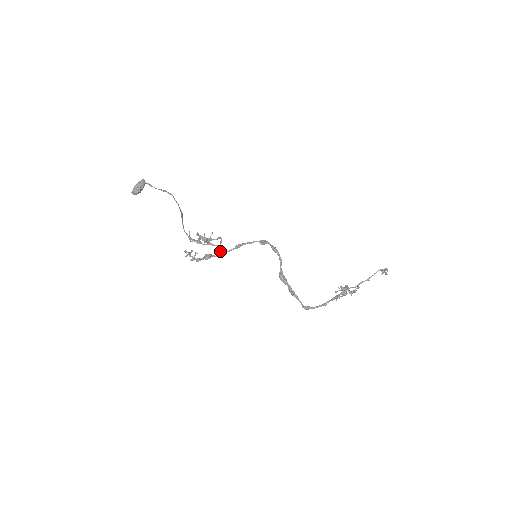
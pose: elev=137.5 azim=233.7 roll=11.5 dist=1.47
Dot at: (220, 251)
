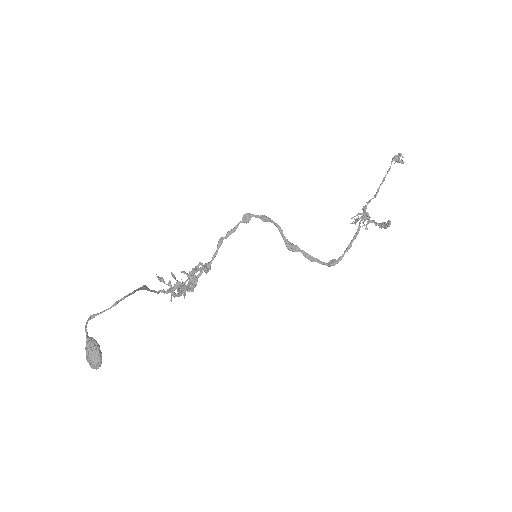
Dot at: occluded
